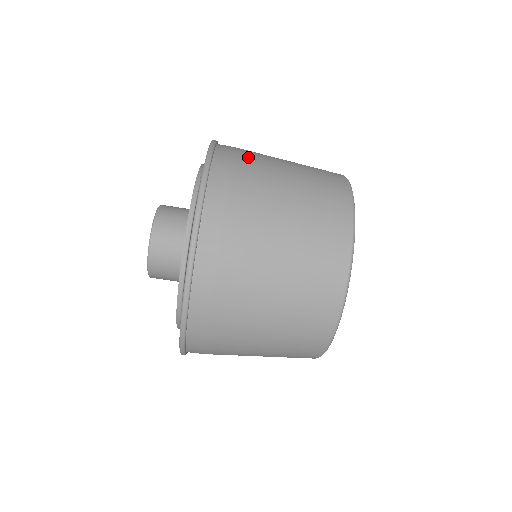
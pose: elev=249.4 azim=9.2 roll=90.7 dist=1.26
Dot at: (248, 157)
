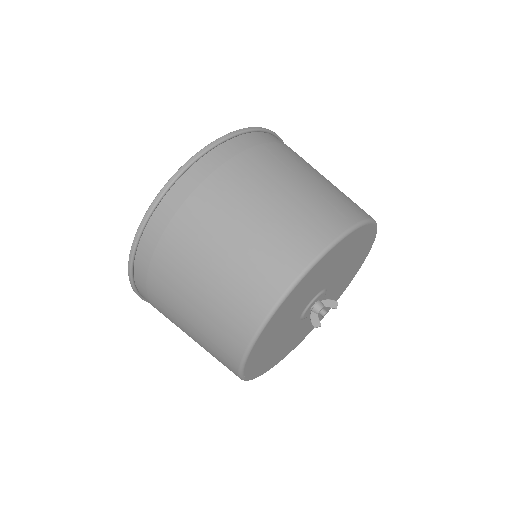
Dot at: occluded
